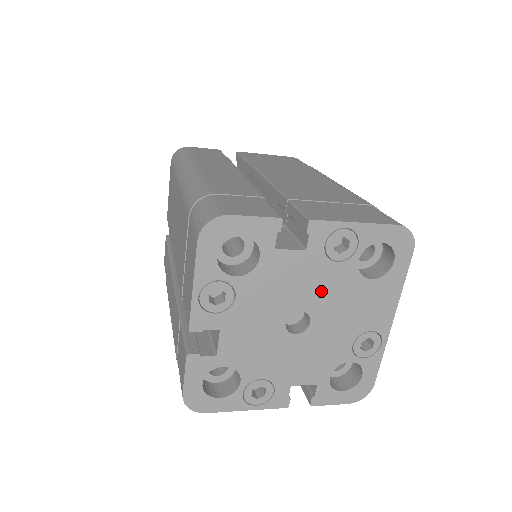
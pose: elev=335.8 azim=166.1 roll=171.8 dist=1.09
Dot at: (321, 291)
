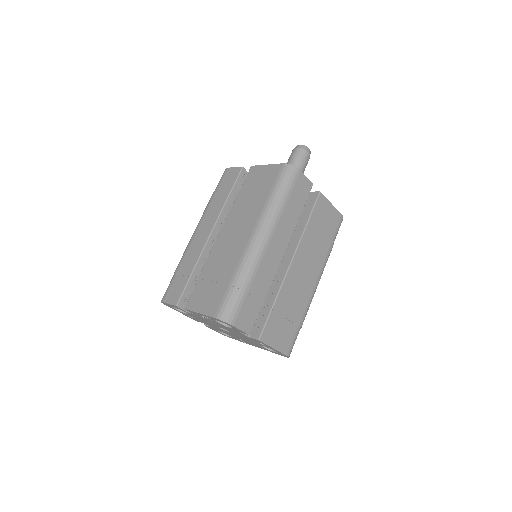
Dot at: (242, 336)
